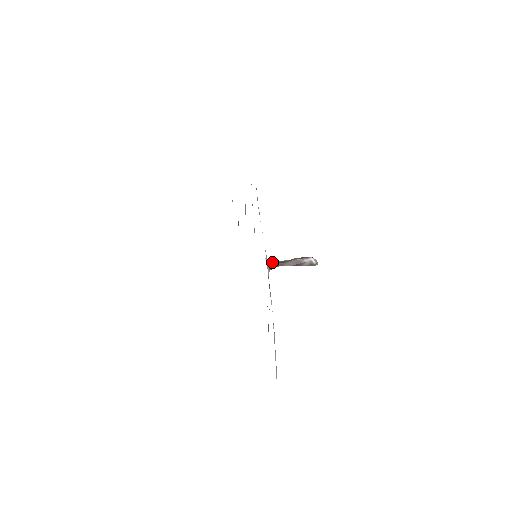
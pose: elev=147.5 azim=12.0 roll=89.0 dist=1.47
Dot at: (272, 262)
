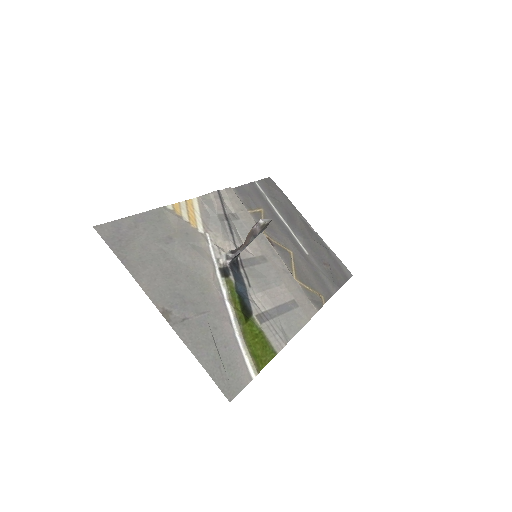
Dot at: (235, 250)
